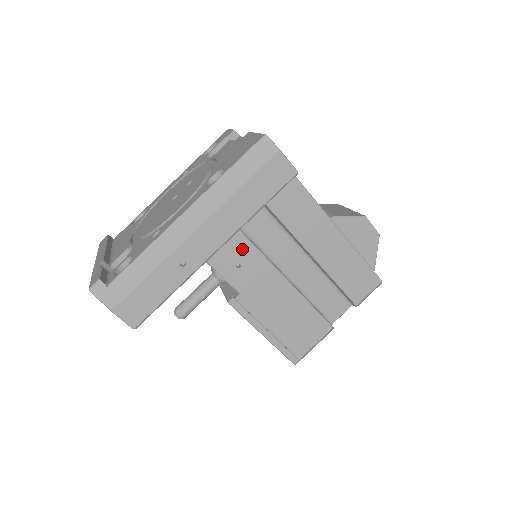
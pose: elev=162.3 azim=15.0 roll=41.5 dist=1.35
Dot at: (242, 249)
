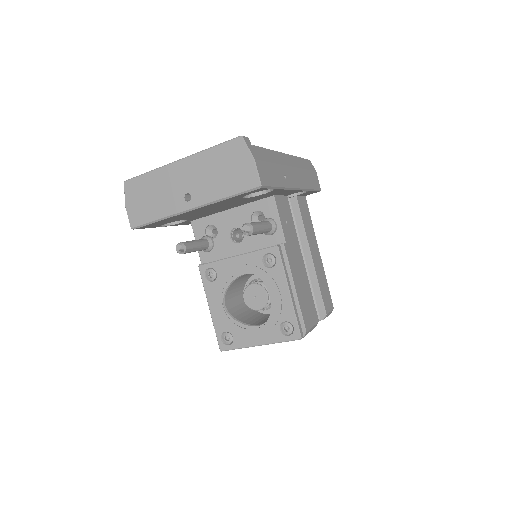
Dot at: (288, 214)
